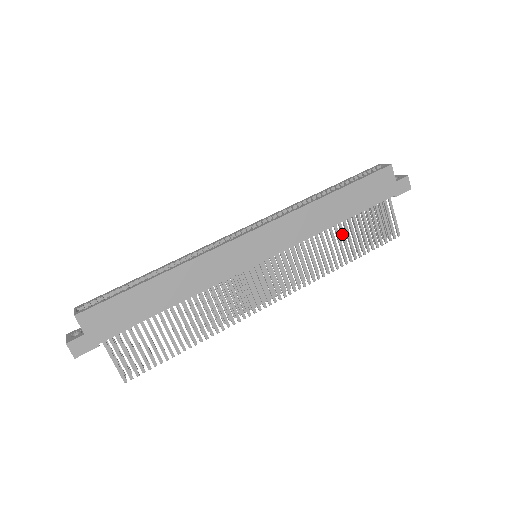
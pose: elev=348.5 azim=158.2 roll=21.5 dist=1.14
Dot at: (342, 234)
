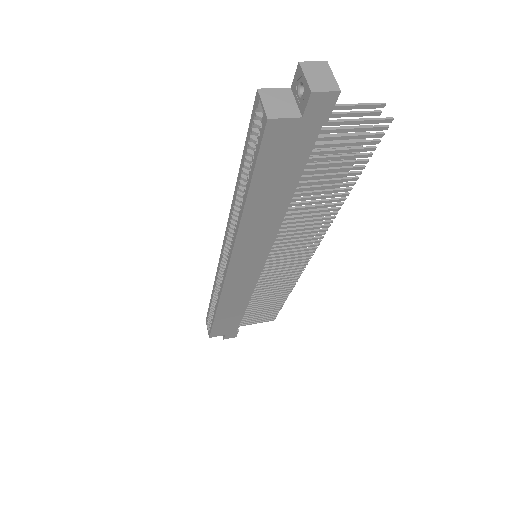
Dot at: occluded
